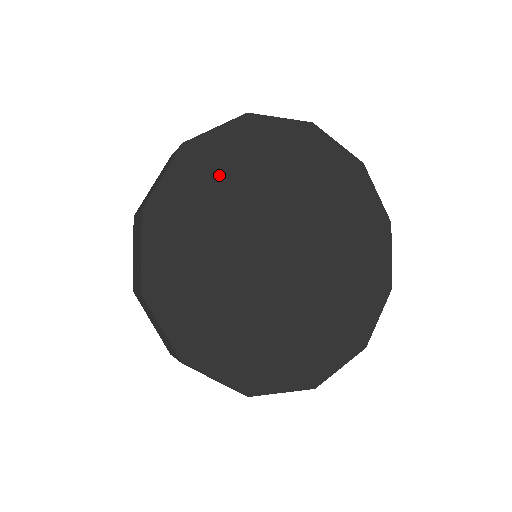
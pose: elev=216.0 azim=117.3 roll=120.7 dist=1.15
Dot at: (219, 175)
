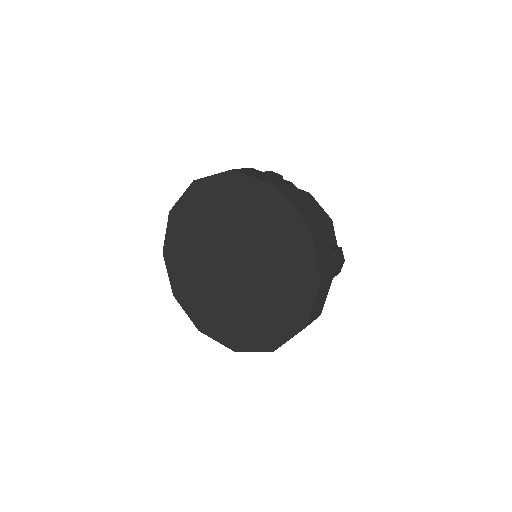
Dot at: (189, 225)
